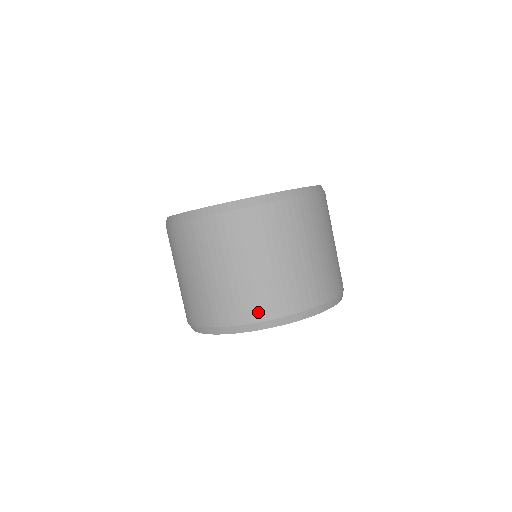
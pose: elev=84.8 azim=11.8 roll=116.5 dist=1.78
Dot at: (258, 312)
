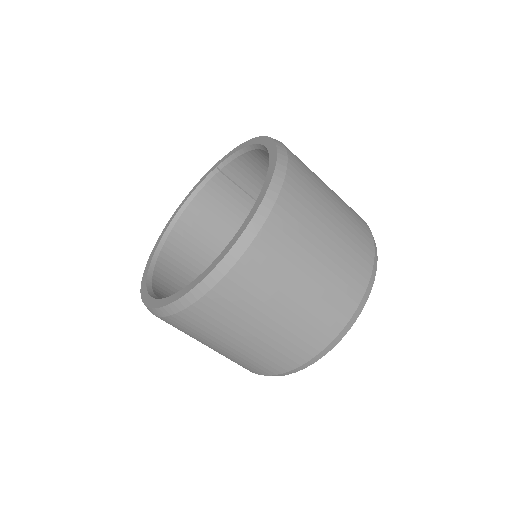
Dot at: (319, 341)
